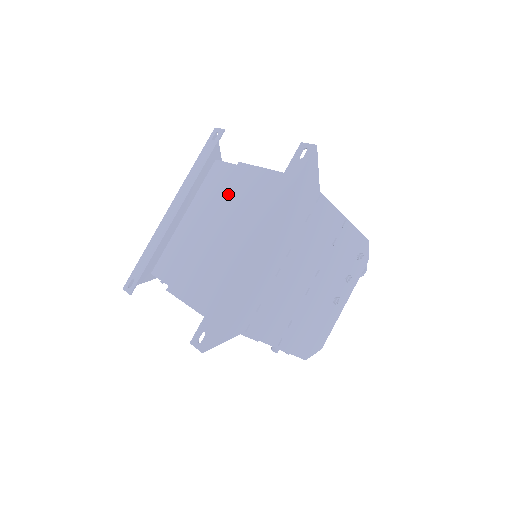
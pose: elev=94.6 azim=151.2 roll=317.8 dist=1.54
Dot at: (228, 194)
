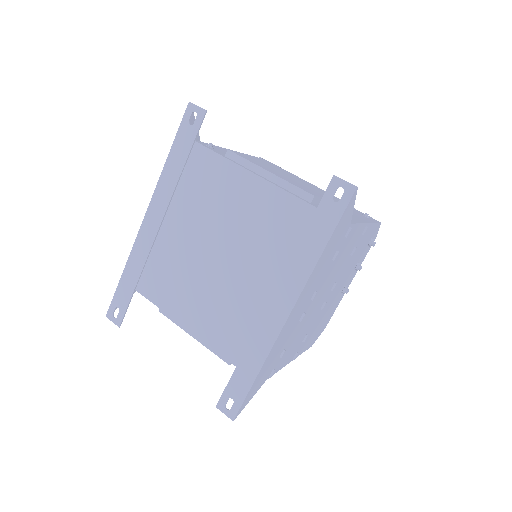
Dot at: (222, 203)
